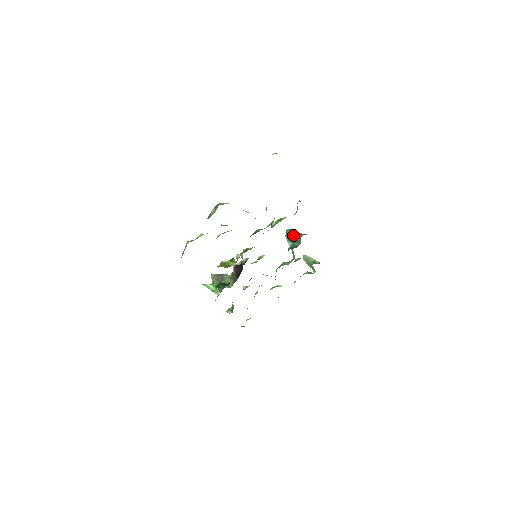
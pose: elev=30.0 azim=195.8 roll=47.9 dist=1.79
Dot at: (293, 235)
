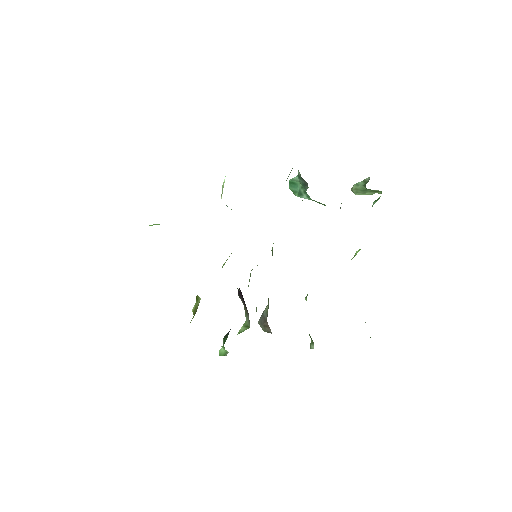
Dot at: occluded
